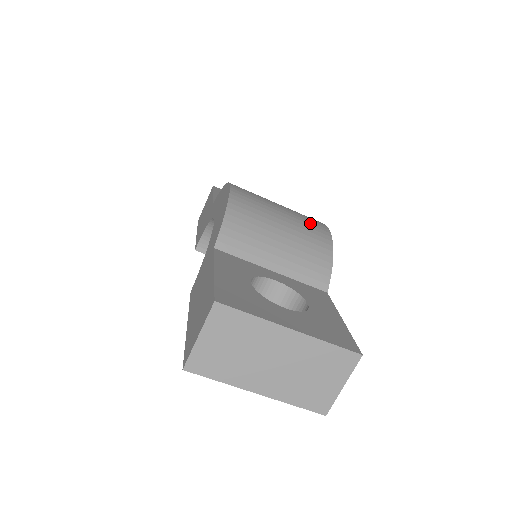
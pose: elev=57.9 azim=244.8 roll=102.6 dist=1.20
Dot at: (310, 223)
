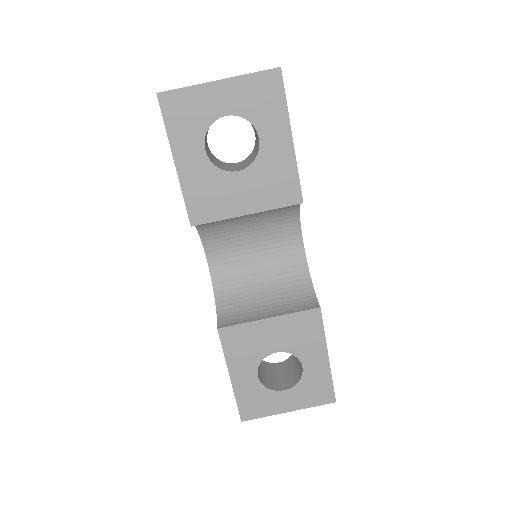
Dot at: occluded
